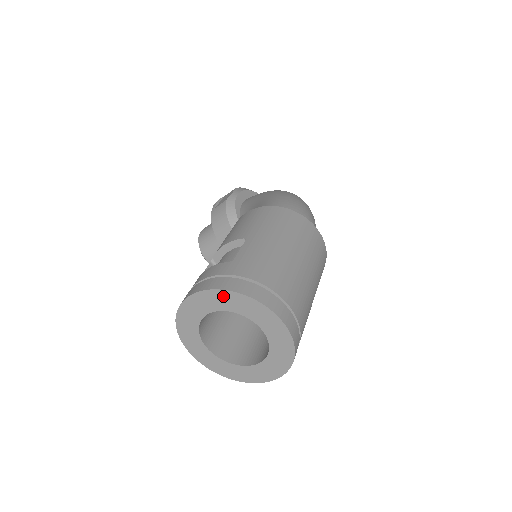
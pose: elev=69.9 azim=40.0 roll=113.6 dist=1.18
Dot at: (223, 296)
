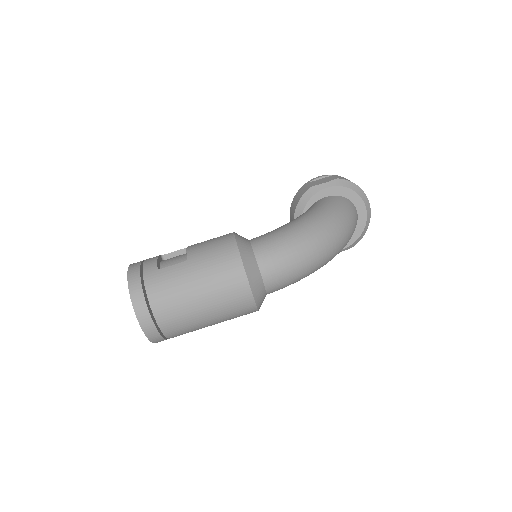
Dot at: (130, 285)
